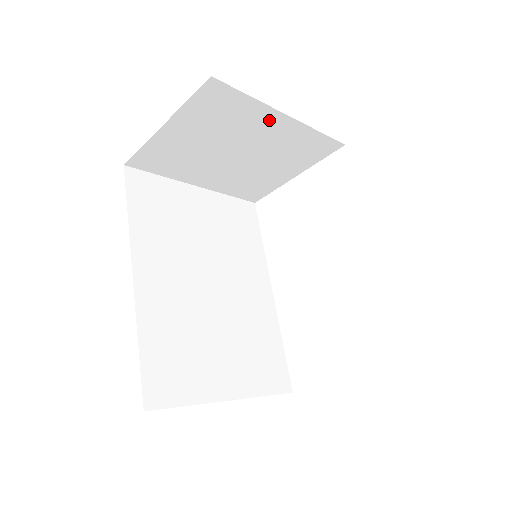
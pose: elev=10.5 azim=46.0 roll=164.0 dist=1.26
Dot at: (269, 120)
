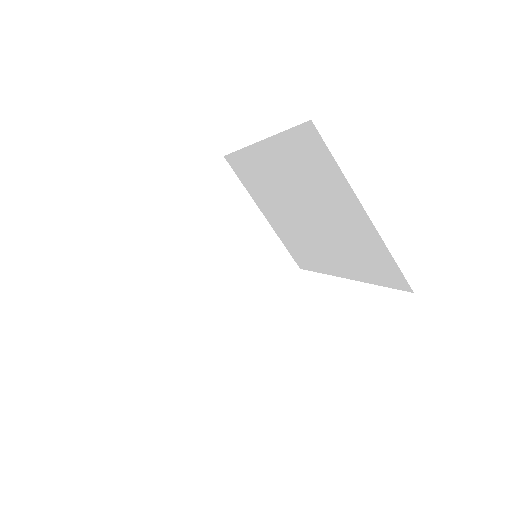
Dot at: (250, 215)
